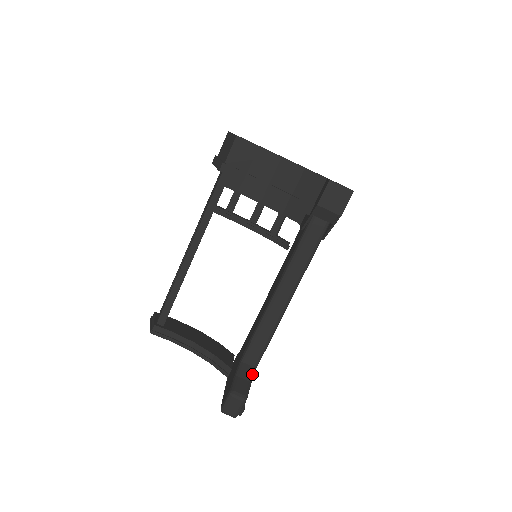
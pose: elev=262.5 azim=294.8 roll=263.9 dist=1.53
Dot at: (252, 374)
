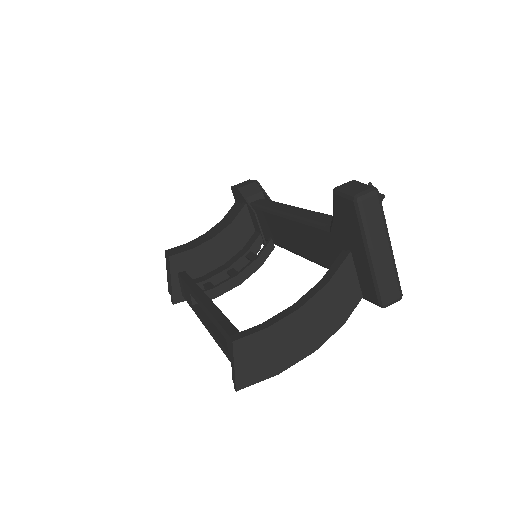
Dot at: occluded
